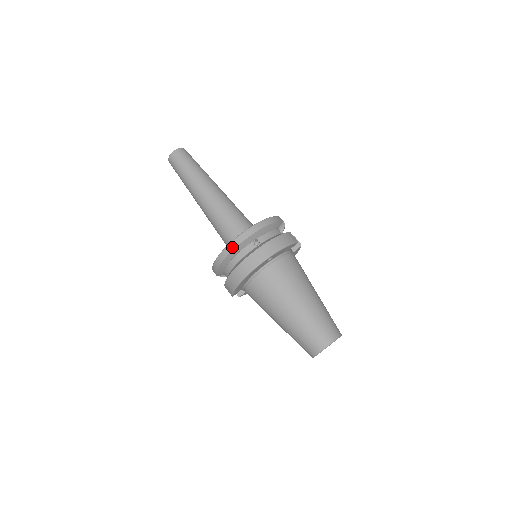
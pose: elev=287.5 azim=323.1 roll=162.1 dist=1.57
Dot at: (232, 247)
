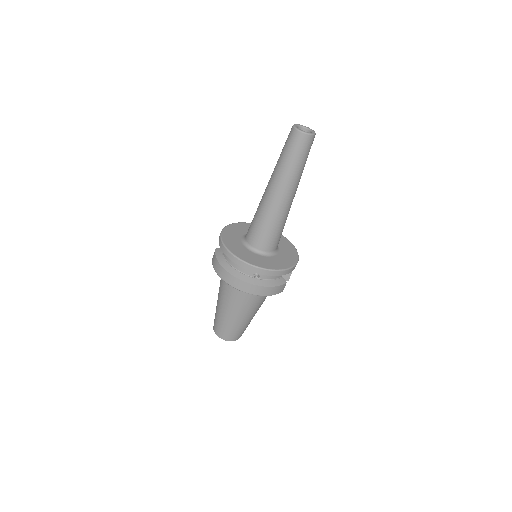
Dot at: (239, 263)
